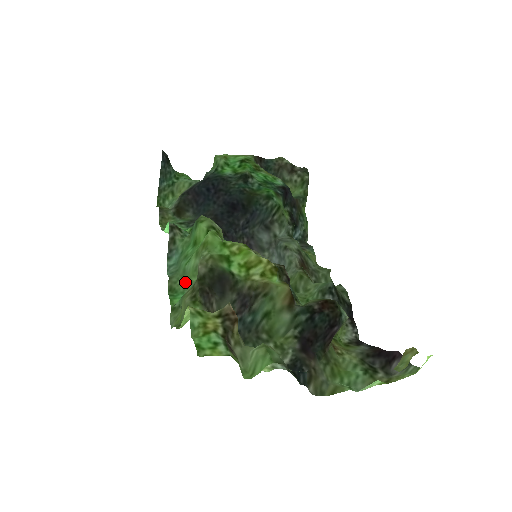
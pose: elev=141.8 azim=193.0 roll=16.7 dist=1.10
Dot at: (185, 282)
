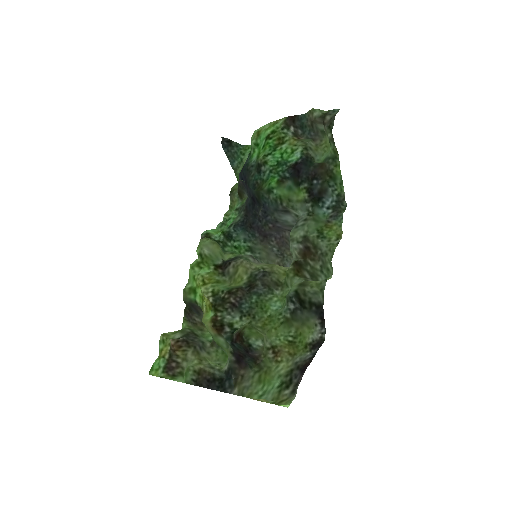
Dot at: occluded
